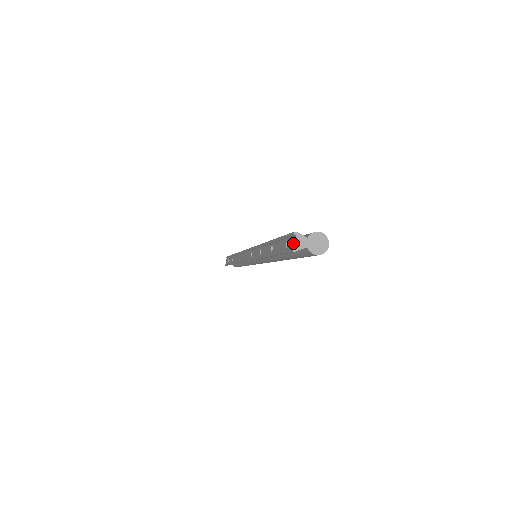
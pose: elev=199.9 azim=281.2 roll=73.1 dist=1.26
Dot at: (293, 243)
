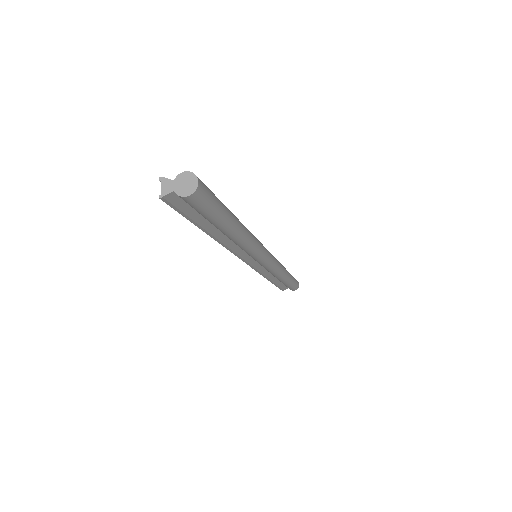
Dot at: (165, 192)
